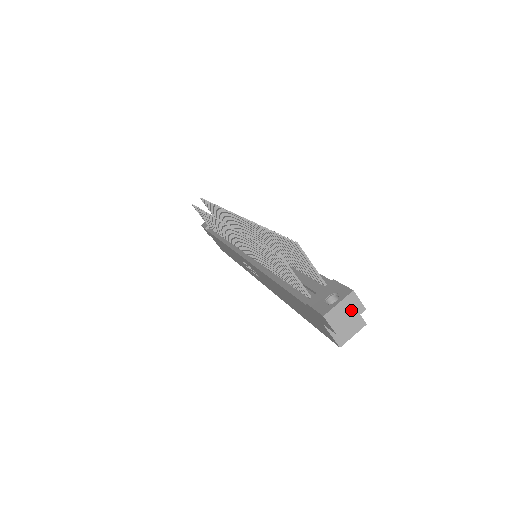
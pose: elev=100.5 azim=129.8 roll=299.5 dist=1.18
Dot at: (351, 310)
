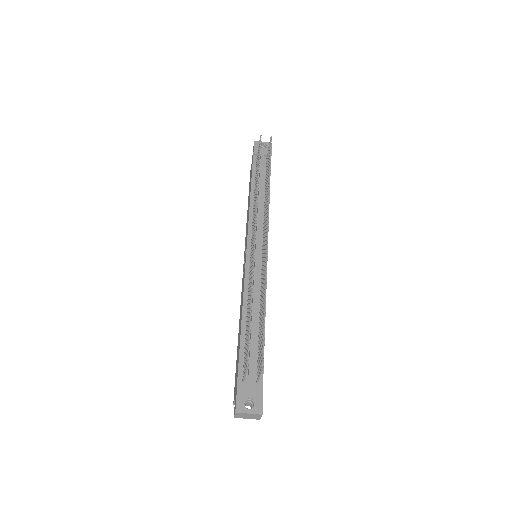
Dot at: (252, 417)
